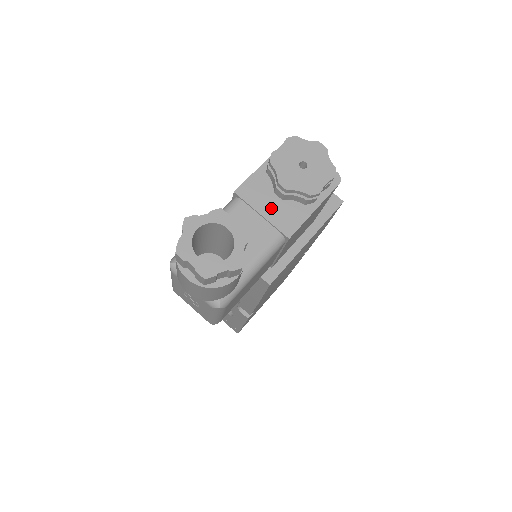
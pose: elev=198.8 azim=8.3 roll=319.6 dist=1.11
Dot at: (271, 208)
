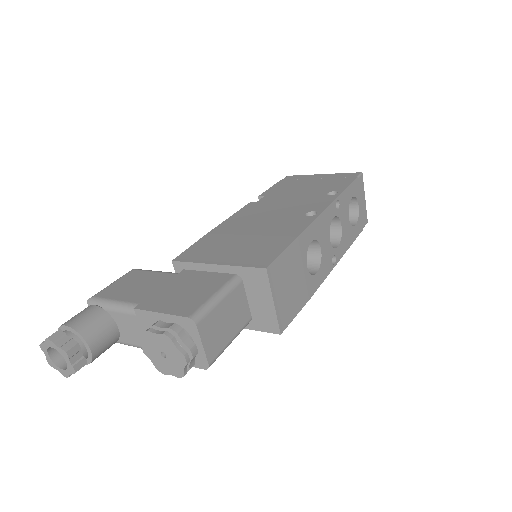
Dot at: occluded
